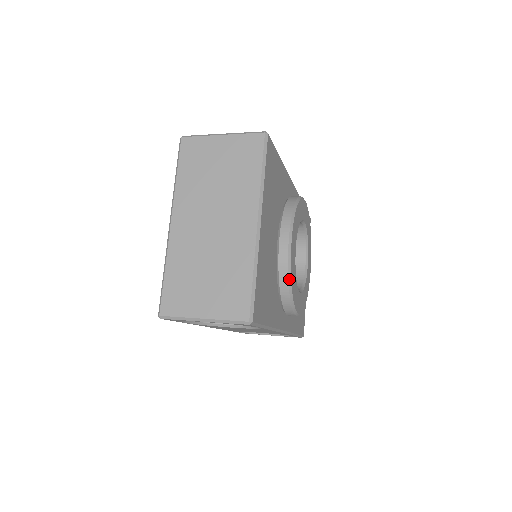
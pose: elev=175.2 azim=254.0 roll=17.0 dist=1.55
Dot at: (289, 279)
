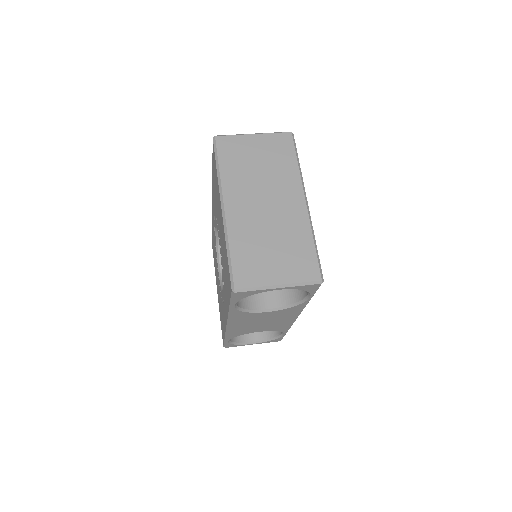
Dot at: occluded
